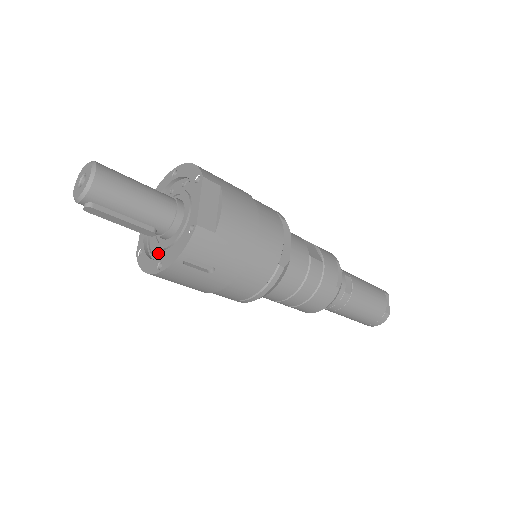
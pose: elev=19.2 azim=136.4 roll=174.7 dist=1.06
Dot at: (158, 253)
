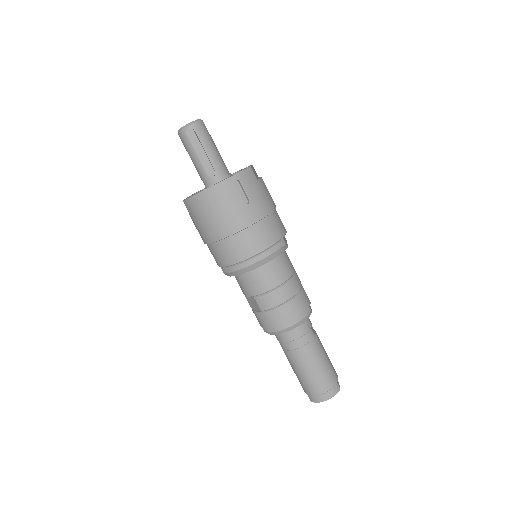
Dot at: occluded
